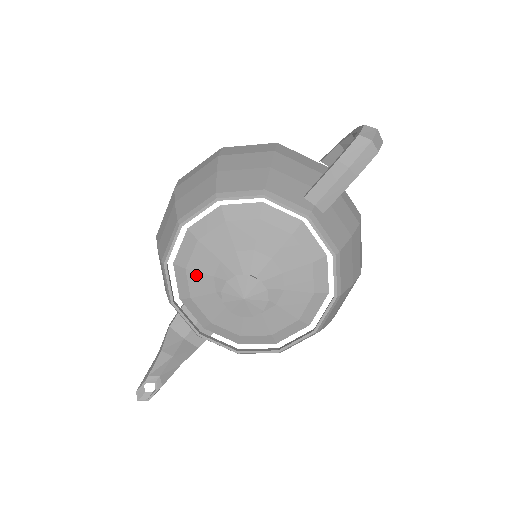
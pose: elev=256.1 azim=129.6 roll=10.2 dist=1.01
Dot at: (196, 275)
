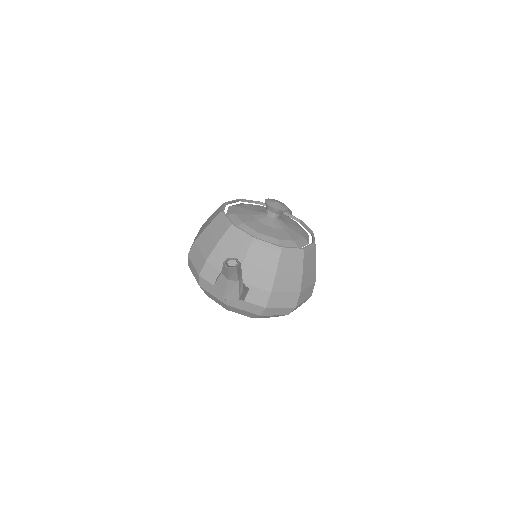
Dot at: (242, 215)
